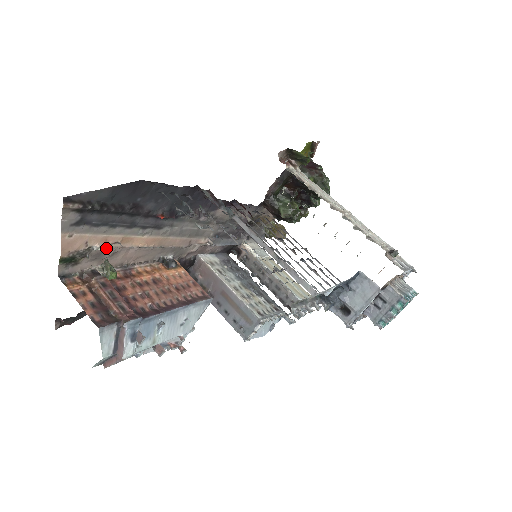
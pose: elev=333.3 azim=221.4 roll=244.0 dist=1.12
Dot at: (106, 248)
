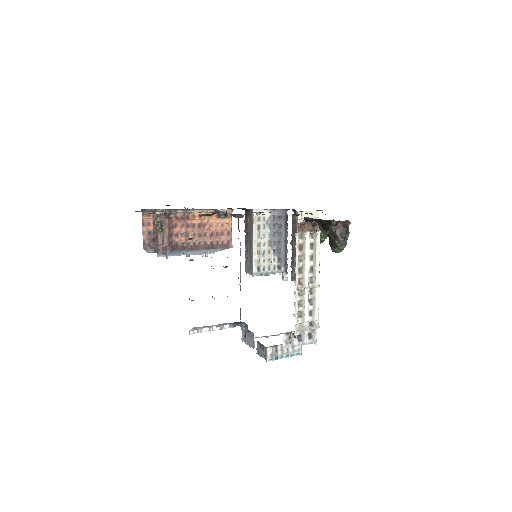
Dot at: occluded
